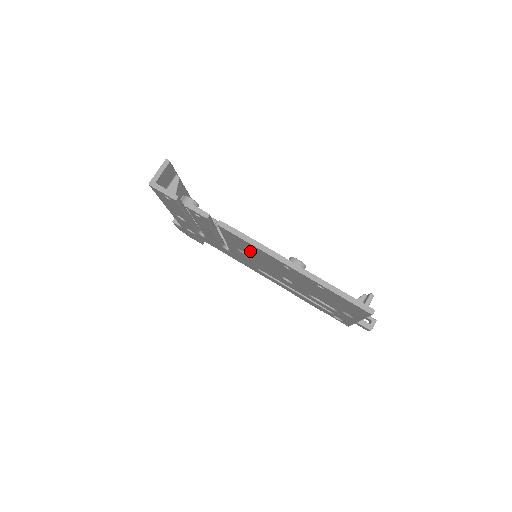
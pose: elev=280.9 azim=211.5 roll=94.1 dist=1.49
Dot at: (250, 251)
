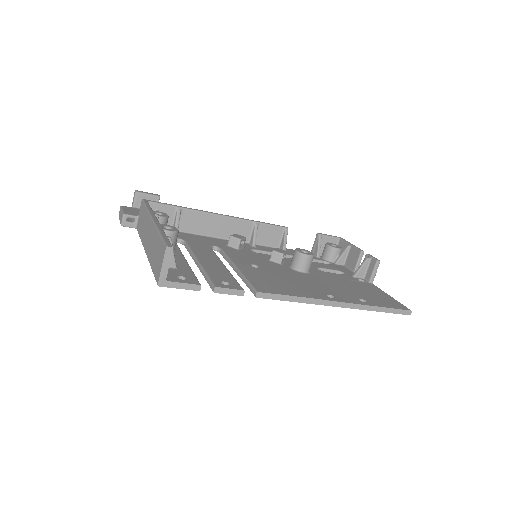
Dot at: occluded
